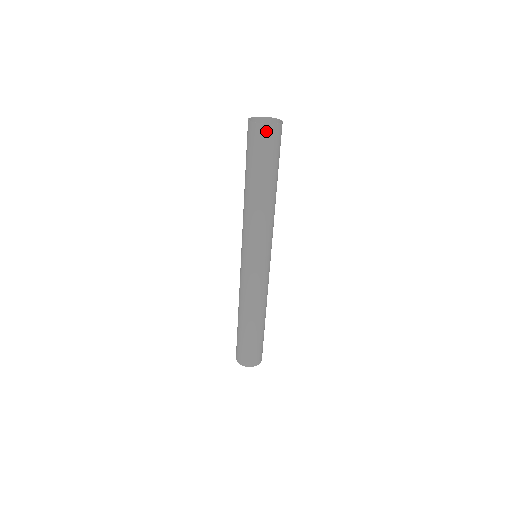
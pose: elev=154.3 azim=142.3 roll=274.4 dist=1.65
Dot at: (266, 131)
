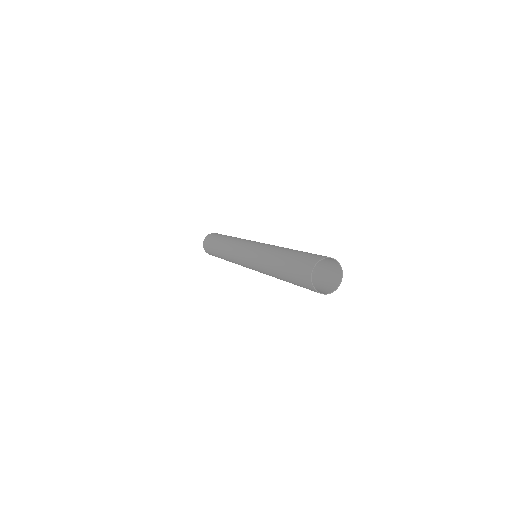
Dot at: occluded
